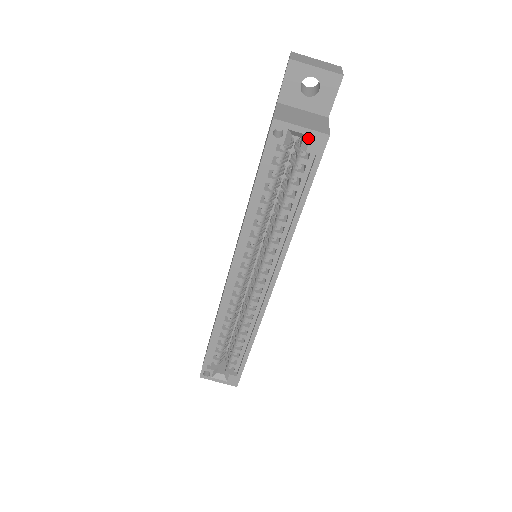
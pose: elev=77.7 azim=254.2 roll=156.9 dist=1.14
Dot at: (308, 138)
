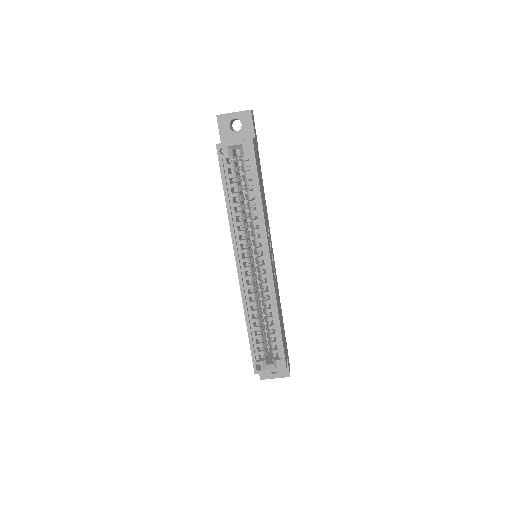
Dot at: (241, 147)
